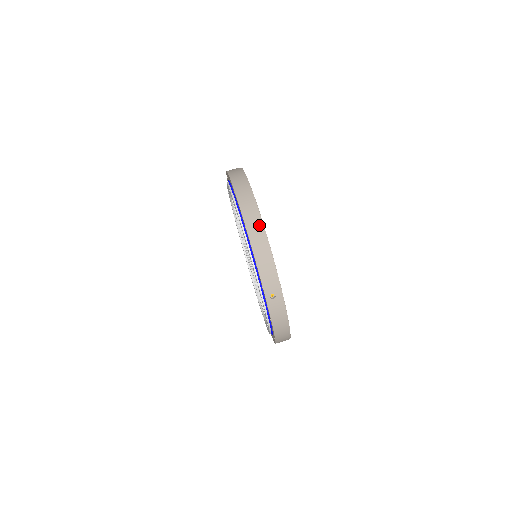
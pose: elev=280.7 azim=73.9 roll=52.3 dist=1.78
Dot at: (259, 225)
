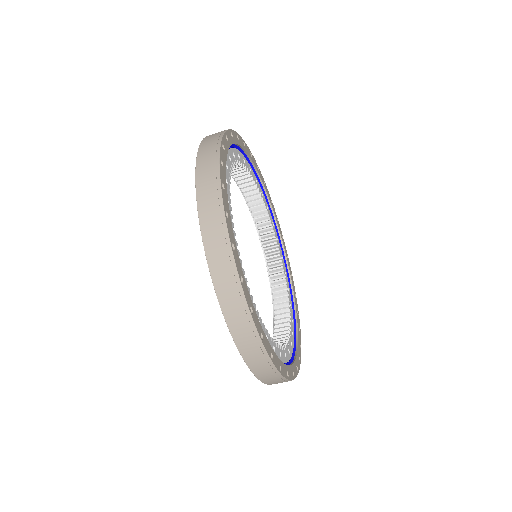
Dot at: (277, 378)
